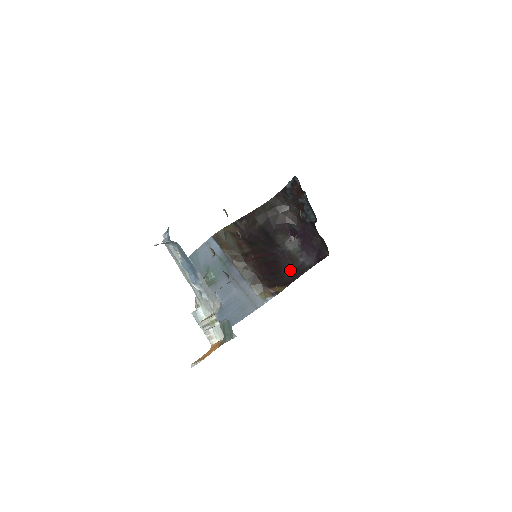
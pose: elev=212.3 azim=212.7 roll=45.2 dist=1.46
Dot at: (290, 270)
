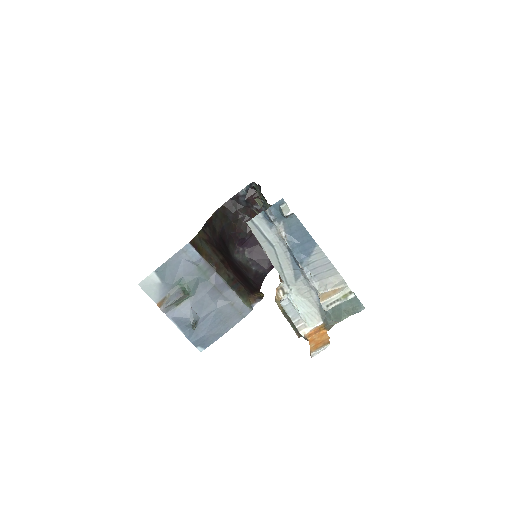
Dot at: (250, 279)
